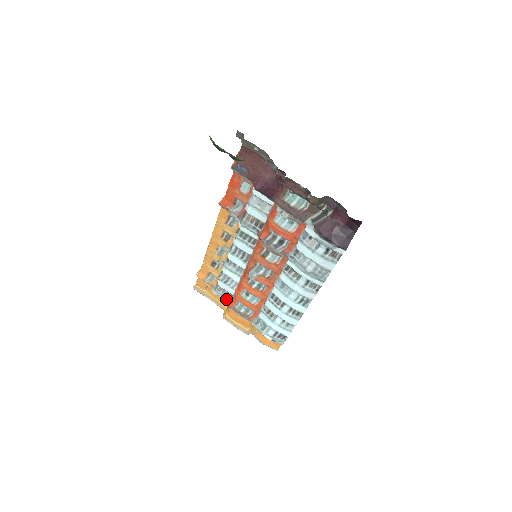
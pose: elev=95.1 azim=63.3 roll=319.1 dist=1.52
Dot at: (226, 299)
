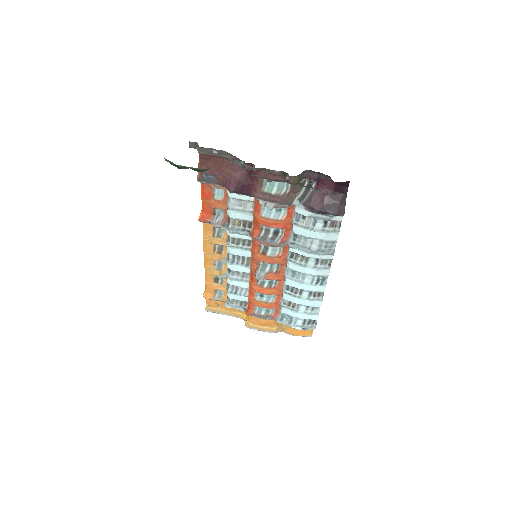
Dot at: (242, 308)
